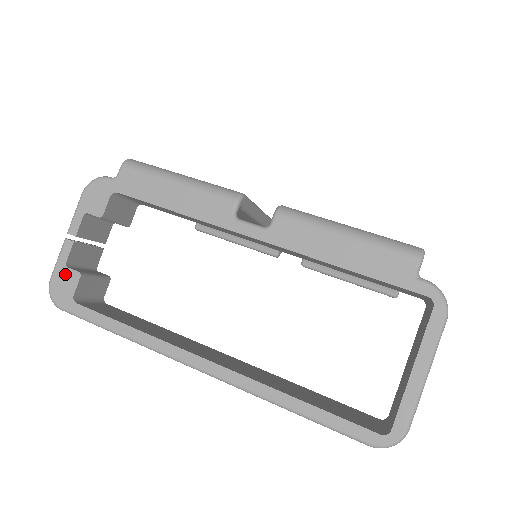
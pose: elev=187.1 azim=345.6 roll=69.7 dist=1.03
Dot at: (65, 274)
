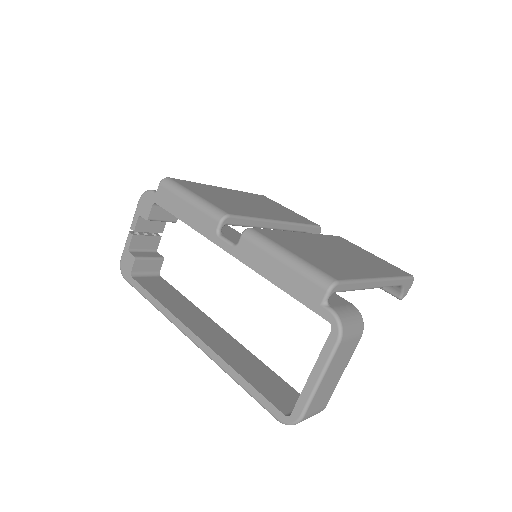
Dot at: (128, 256)
